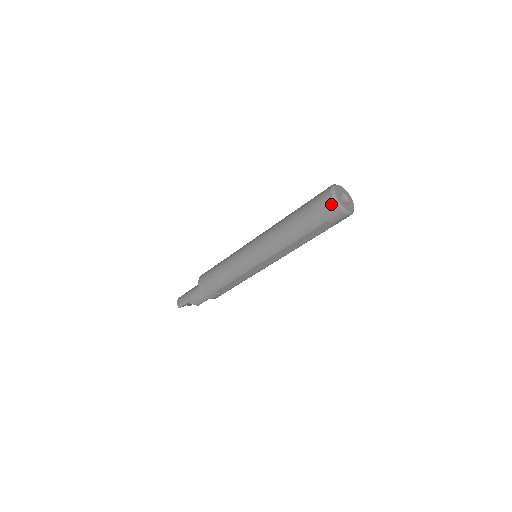
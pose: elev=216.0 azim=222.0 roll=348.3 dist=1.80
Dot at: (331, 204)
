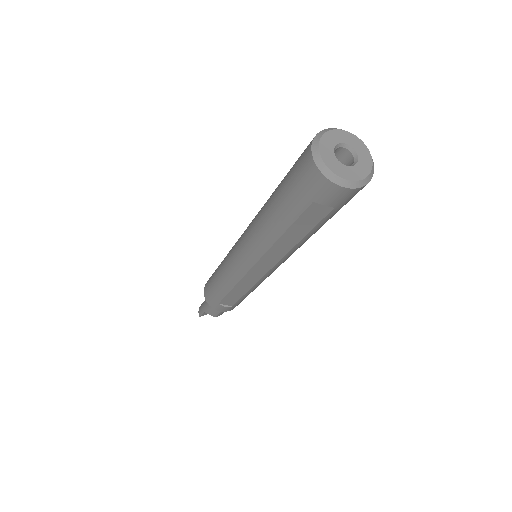
Dot at: (310, 167)
